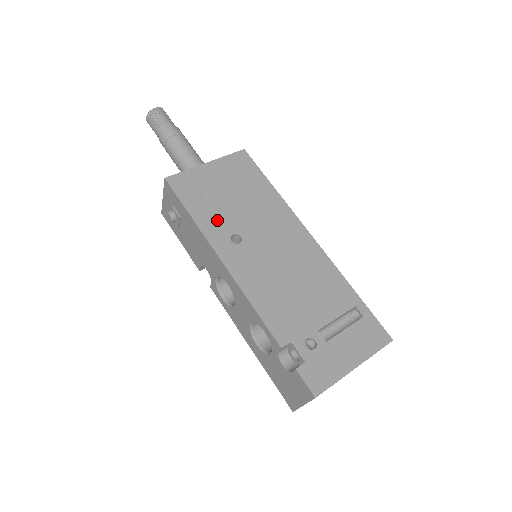
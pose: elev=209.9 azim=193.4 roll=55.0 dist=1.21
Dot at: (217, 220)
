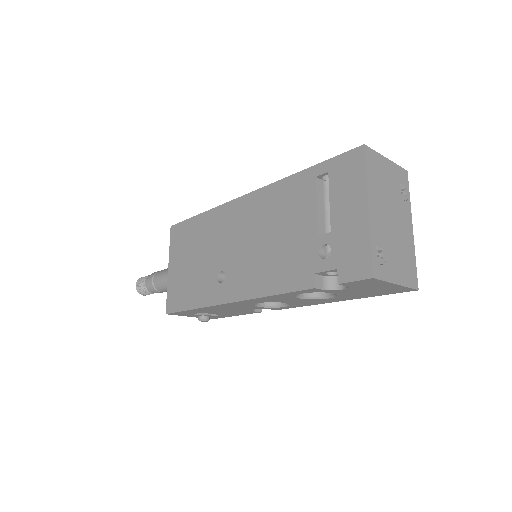
Dot at: (204, 286)
